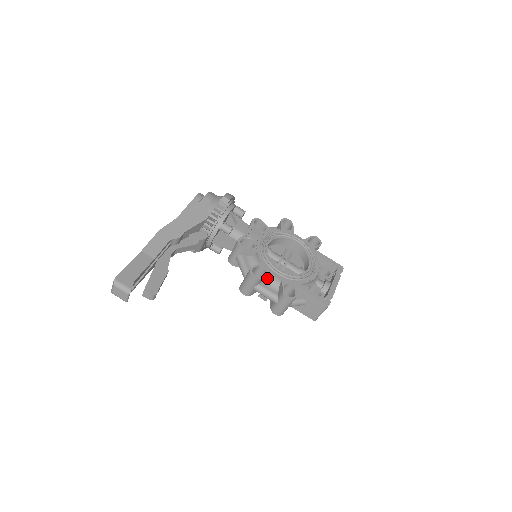
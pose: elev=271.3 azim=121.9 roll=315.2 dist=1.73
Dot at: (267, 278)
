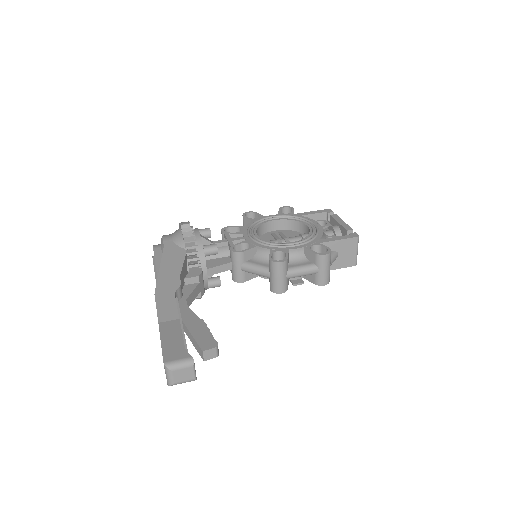
Dot at: (289, 258)
